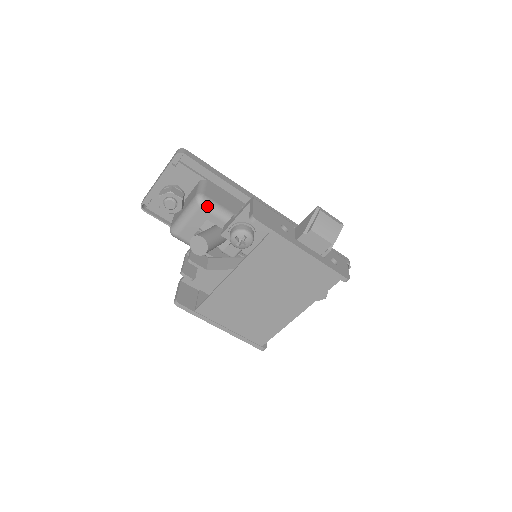
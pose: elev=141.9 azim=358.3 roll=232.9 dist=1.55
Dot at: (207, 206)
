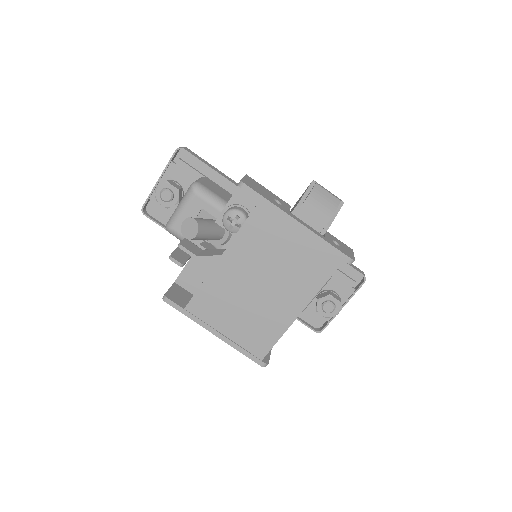
Dot at: (202, 193)
